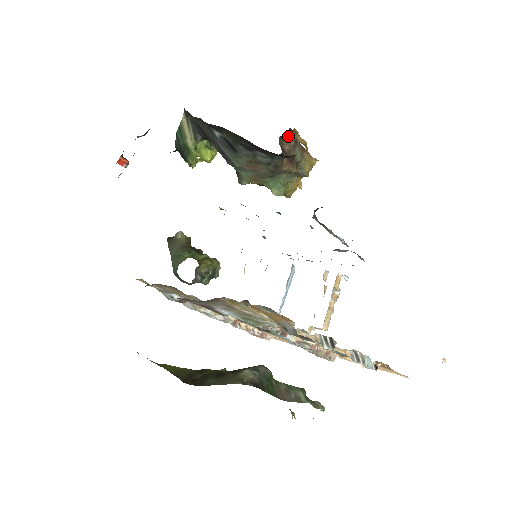
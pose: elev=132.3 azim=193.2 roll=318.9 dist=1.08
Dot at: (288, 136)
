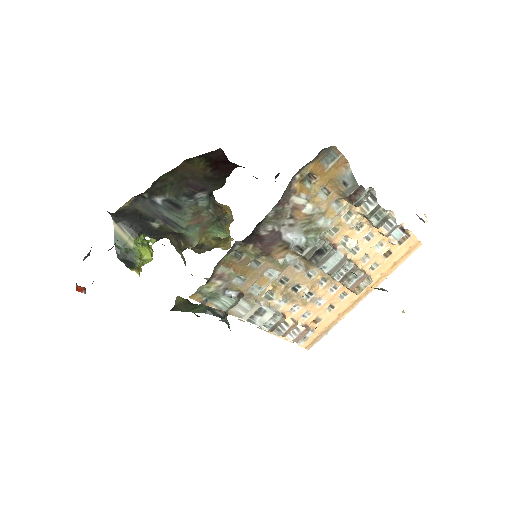
Dot at: occluded
